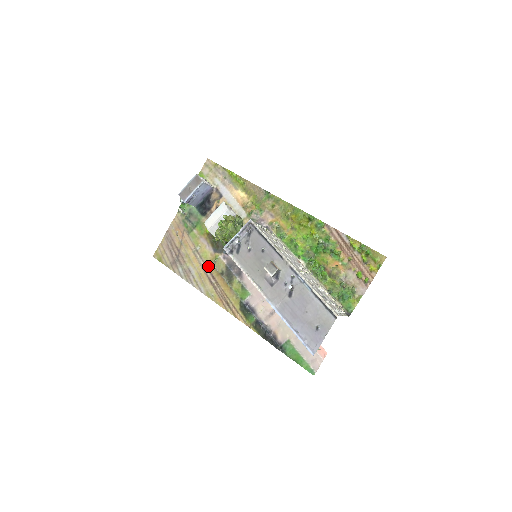
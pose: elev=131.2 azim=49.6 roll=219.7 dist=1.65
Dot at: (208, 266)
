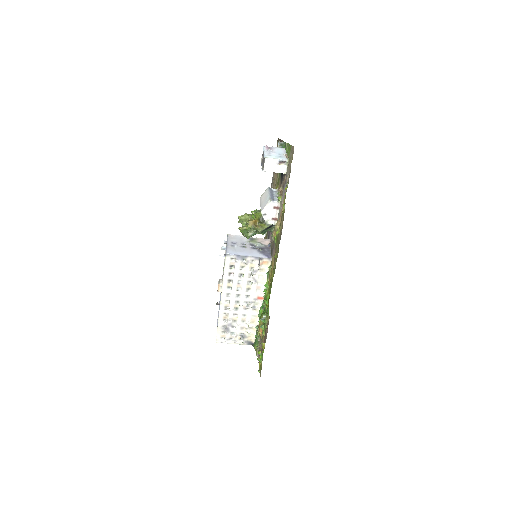
Dot at: occluded
